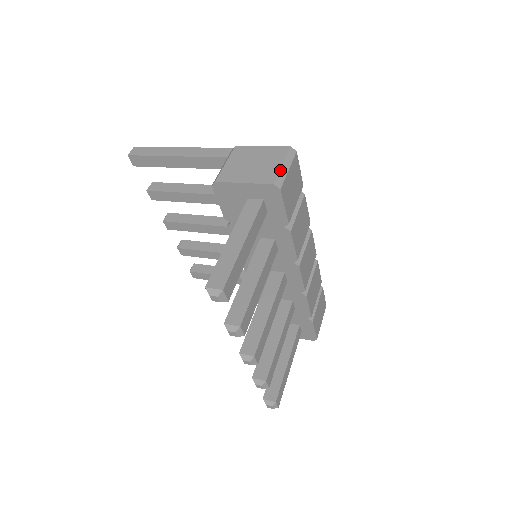
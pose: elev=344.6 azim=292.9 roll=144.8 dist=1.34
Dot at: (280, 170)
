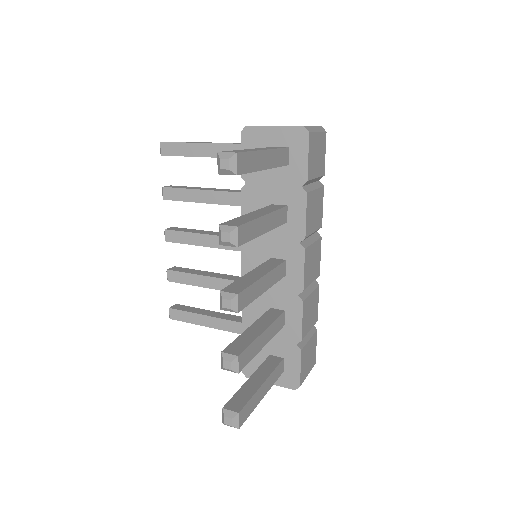
Dot at: (311, 126)
